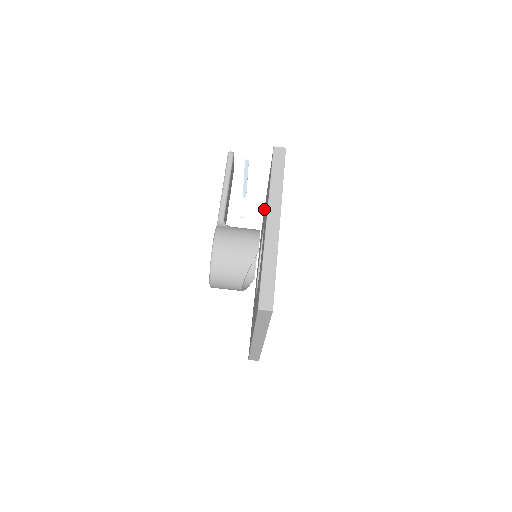
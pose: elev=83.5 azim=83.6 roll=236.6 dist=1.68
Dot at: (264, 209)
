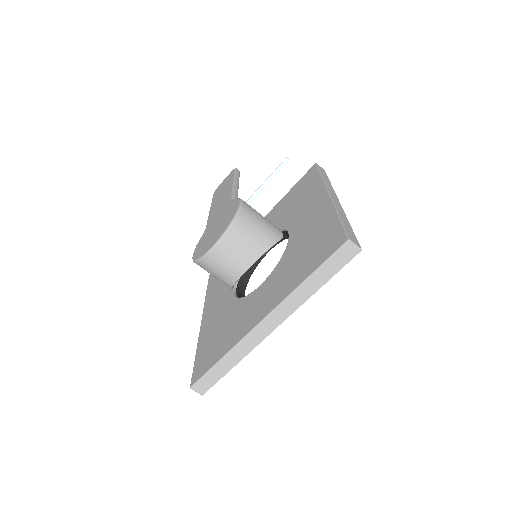
Dot at: occluded
